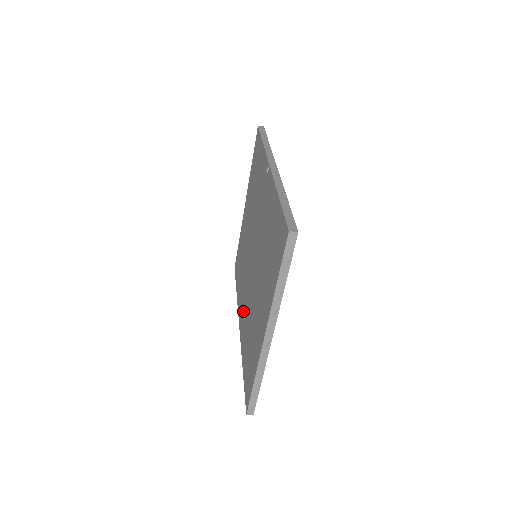
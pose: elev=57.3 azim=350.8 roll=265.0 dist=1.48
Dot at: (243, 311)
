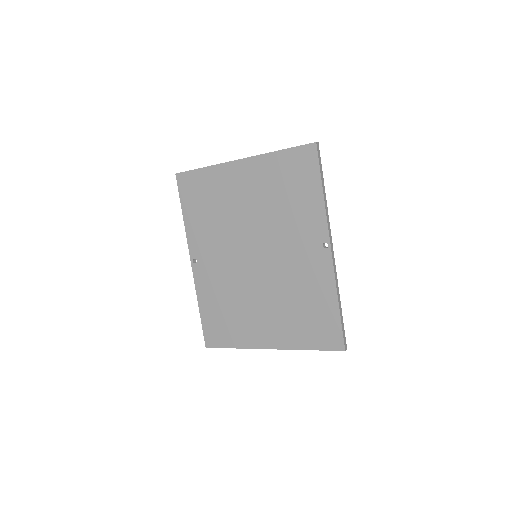
Dot at: (210, 266)
